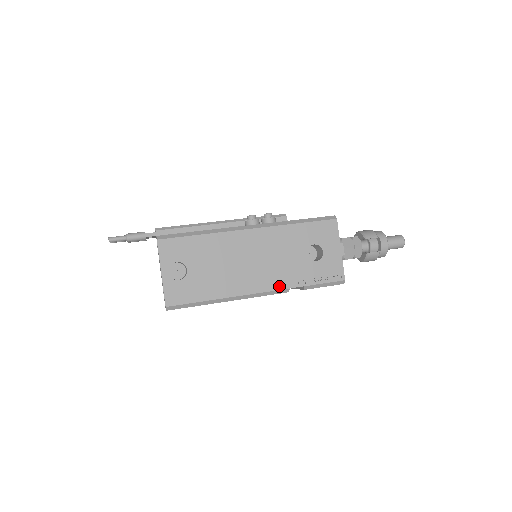
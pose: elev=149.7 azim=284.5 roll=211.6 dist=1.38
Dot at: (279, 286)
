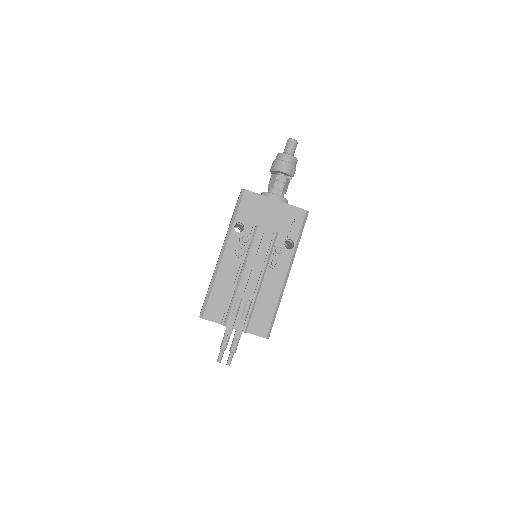
Dot at: occluded
